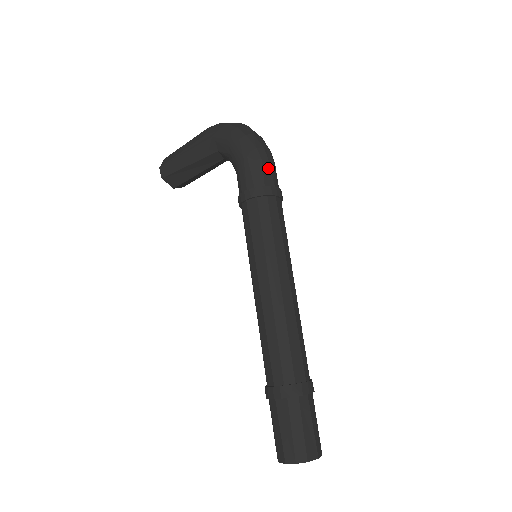
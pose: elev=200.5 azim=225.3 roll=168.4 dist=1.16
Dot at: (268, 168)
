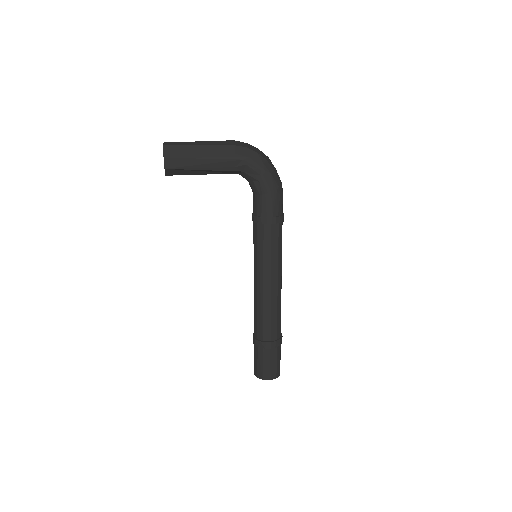
Dot at: occluded
